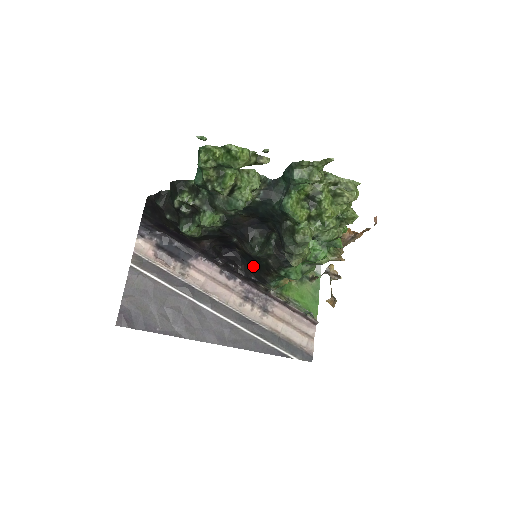
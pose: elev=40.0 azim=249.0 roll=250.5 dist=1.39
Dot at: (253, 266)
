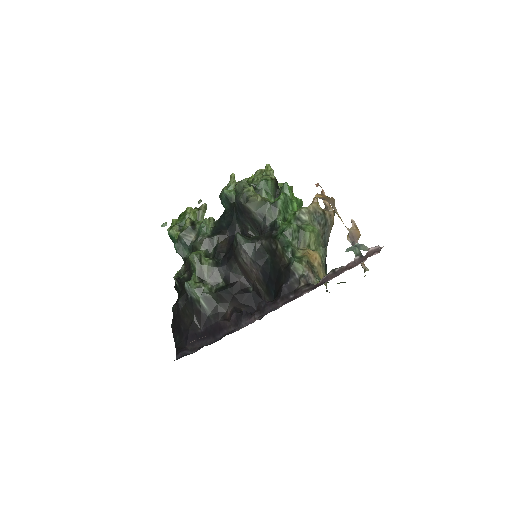
Dot at: (276, 282)
